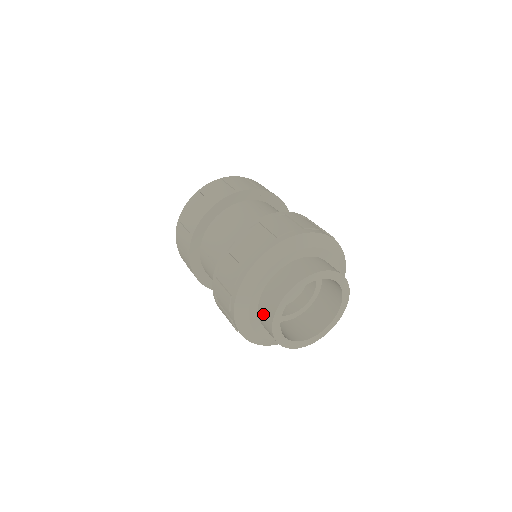
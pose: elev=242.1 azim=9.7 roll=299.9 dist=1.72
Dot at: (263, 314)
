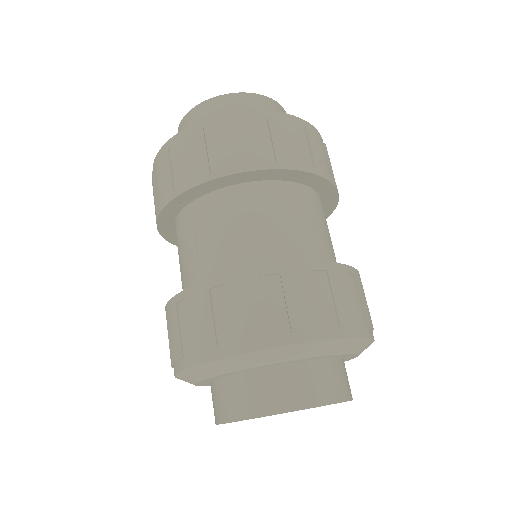
Dot at: occluded
